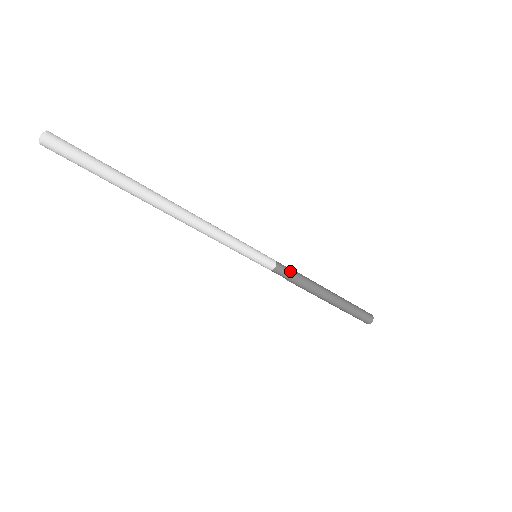
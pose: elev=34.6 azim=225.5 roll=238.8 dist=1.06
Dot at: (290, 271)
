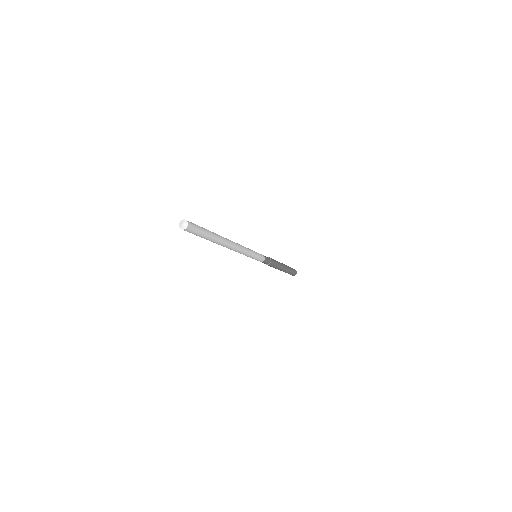
Dot at: (268, 263)
